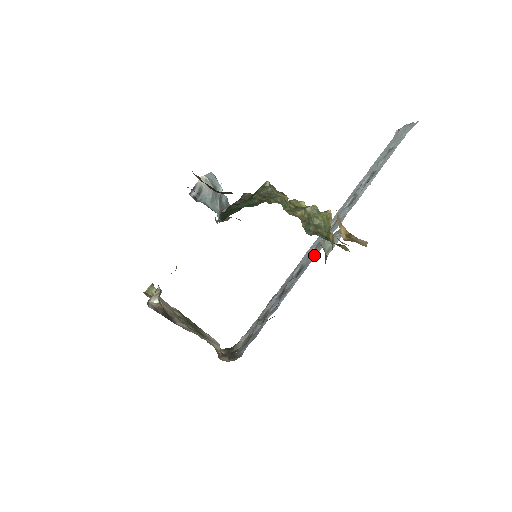
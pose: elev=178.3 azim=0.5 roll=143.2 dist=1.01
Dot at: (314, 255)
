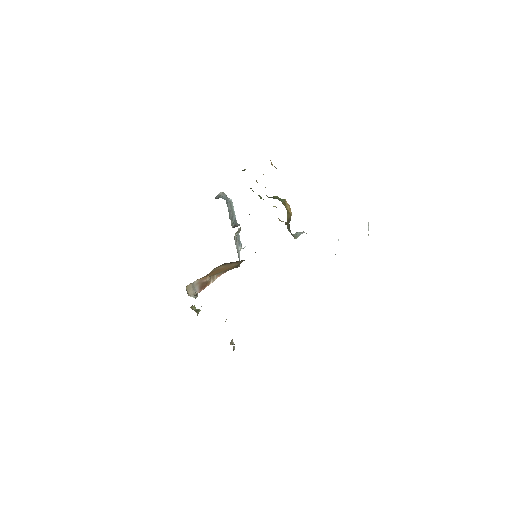
Dot at: occluded
